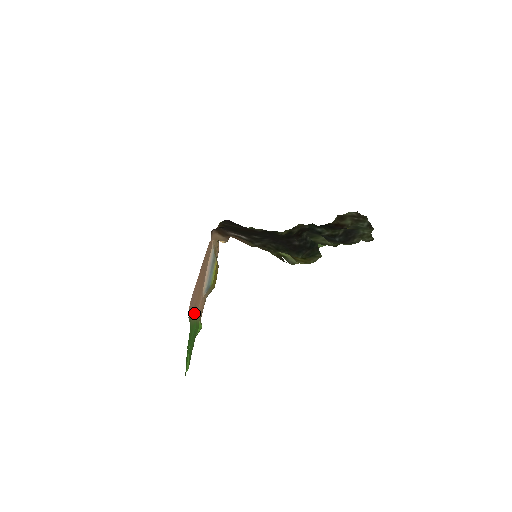
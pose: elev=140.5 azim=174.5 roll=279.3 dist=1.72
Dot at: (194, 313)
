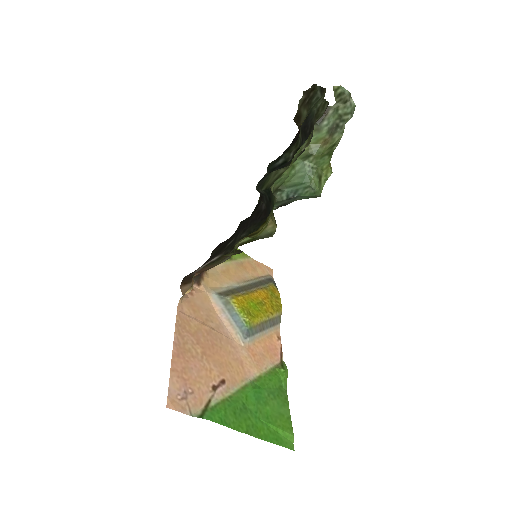
Dot at: (228, 386)
